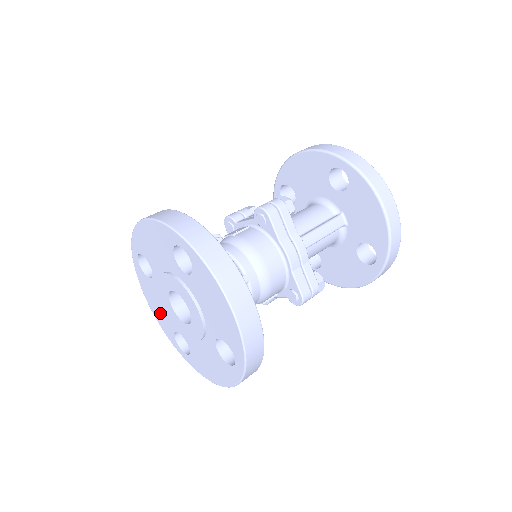
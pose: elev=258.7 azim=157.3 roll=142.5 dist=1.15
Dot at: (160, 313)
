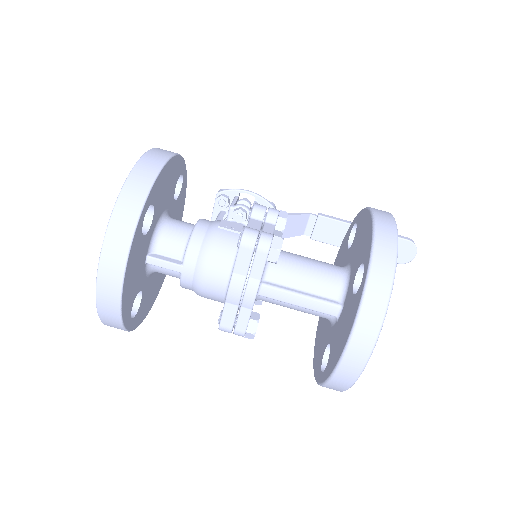
Dot at: occluded
